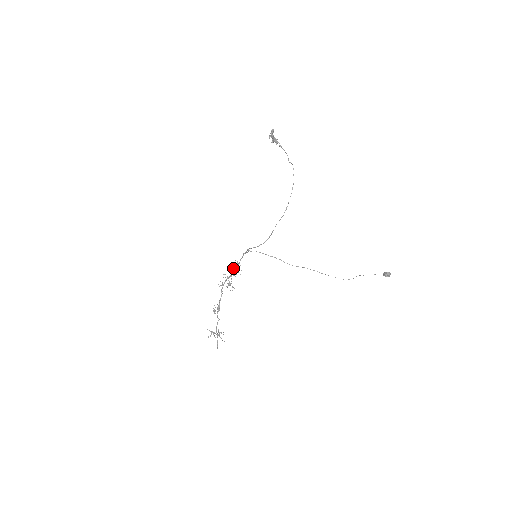
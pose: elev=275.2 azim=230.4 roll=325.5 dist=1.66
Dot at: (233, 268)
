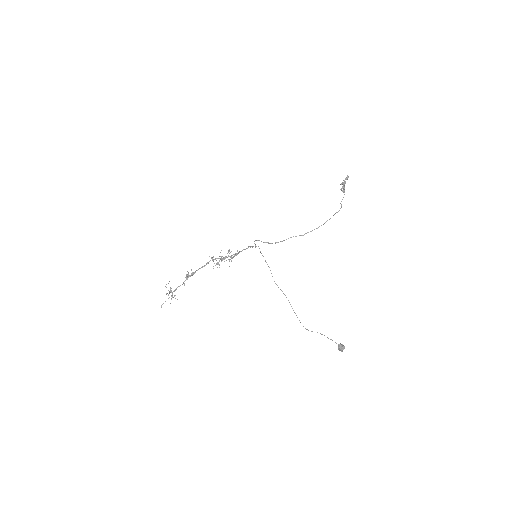
Dot at: (231, 255)
